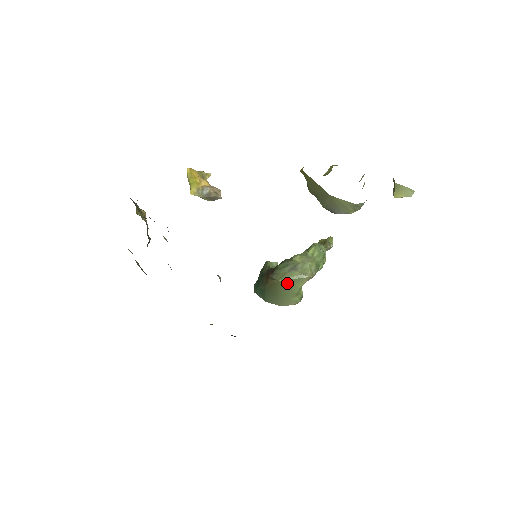
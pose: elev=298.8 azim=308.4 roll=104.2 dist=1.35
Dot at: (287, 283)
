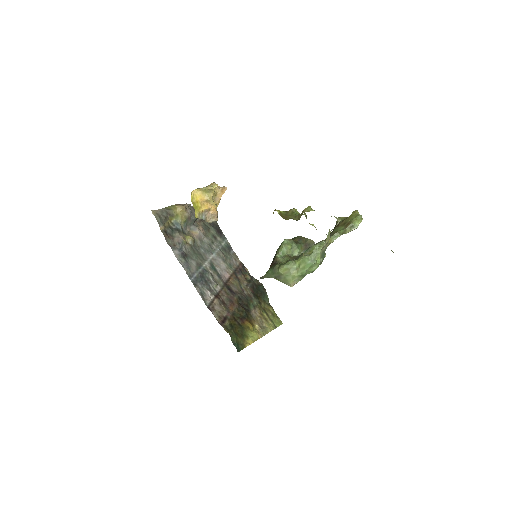
Dot at: occluded
